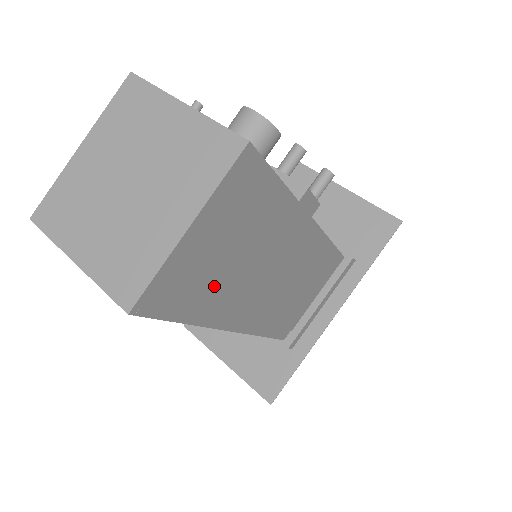
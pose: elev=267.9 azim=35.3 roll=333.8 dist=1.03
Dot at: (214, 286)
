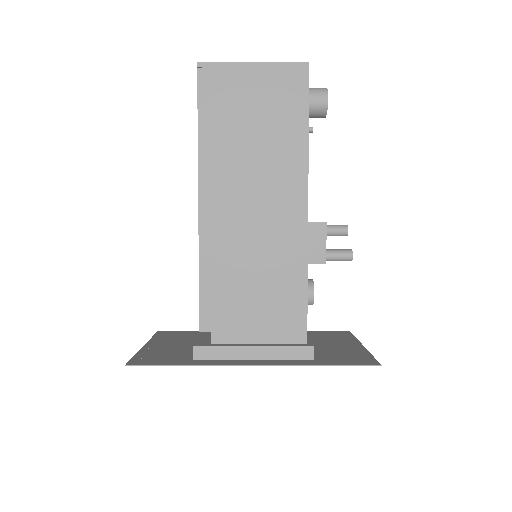
Dot at: (228, 126)
